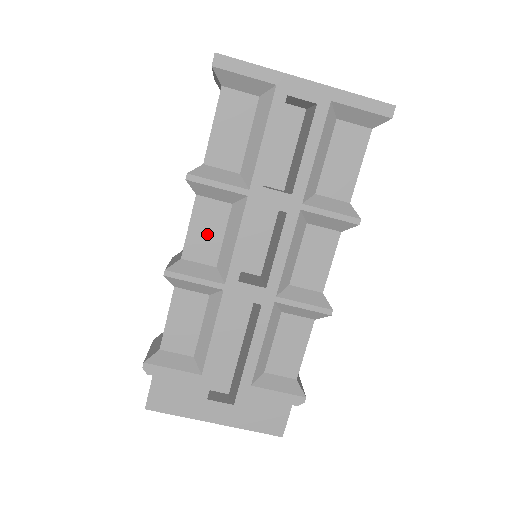
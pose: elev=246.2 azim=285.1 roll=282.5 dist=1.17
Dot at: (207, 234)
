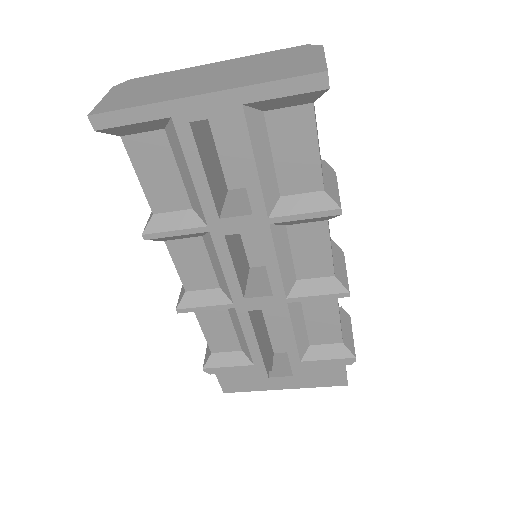
Dot at: (195, 267)
